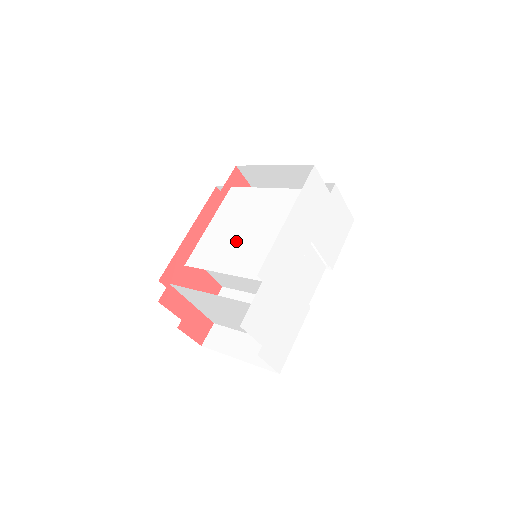
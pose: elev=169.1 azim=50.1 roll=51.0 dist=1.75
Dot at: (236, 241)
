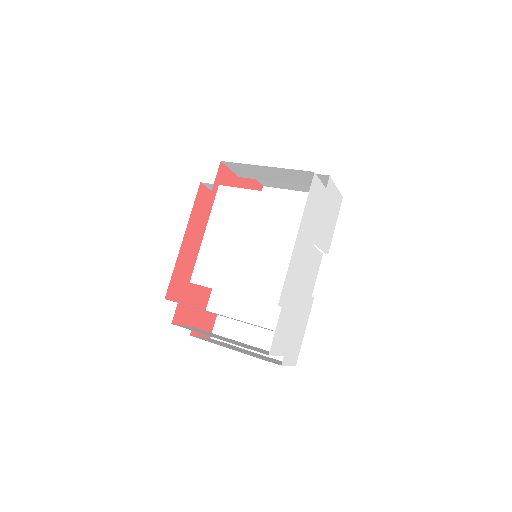
Dot at: (242, 257)
